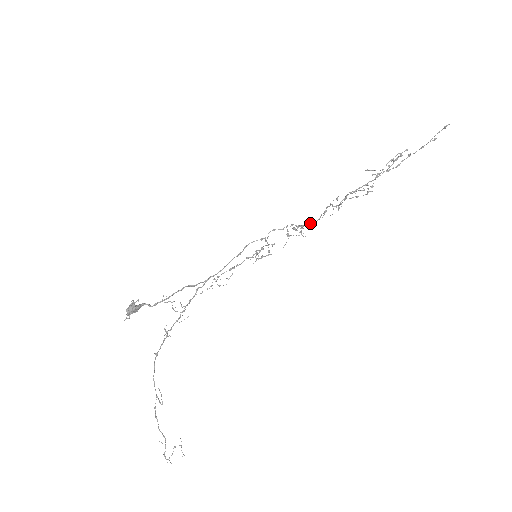
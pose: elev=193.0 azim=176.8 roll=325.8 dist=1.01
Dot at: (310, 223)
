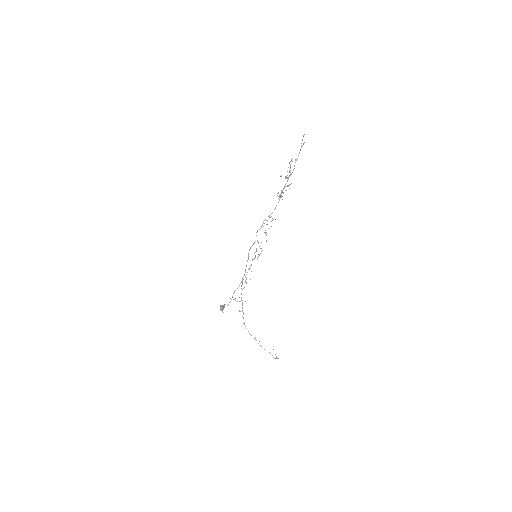
Dot at: (275, 207)
